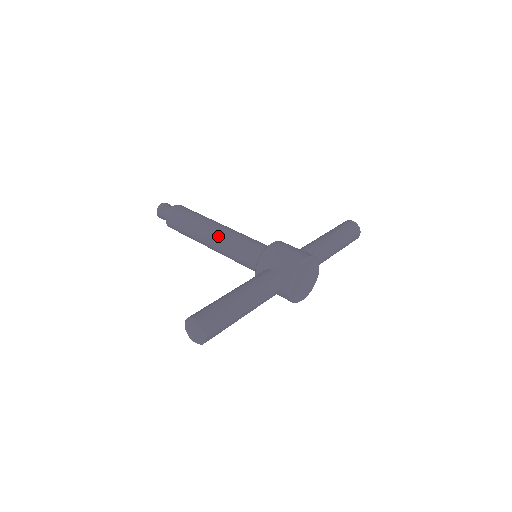
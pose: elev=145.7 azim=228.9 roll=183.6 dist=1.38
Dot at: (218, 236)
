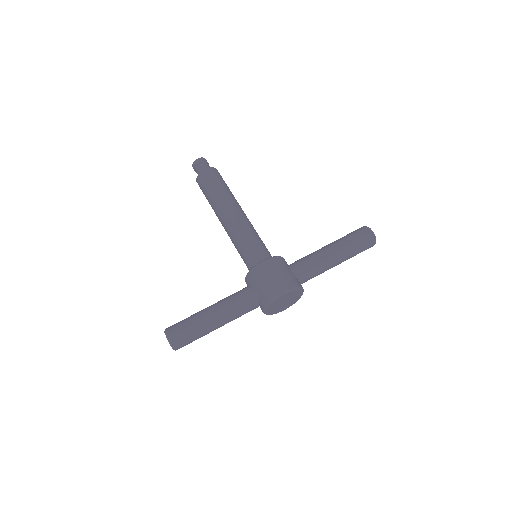
Dot at: (228, 226)
